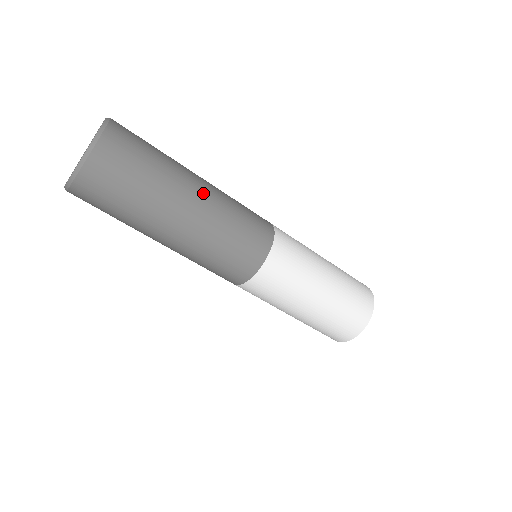
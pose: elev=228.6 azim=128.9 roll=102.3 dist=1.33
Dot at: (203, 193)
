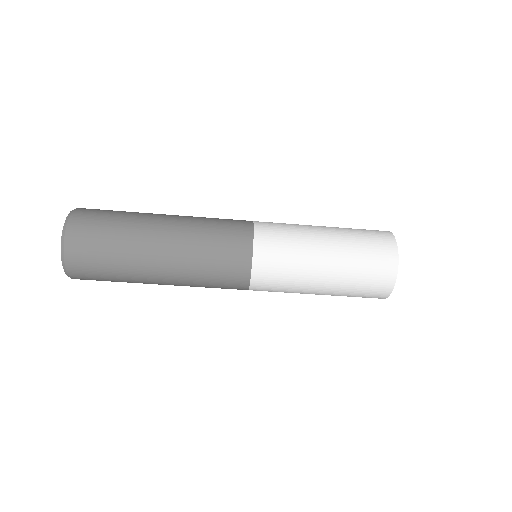
Dot at: (168, 233)
